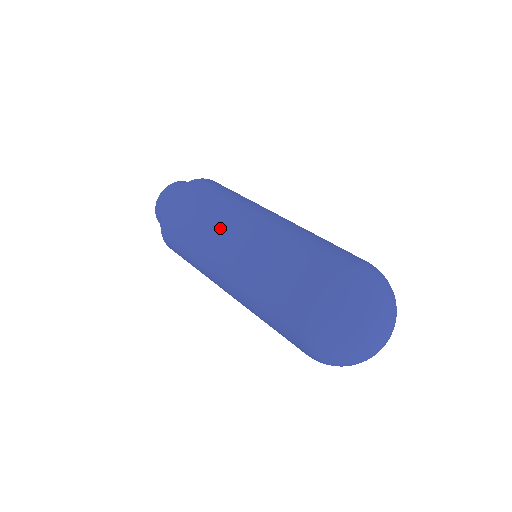
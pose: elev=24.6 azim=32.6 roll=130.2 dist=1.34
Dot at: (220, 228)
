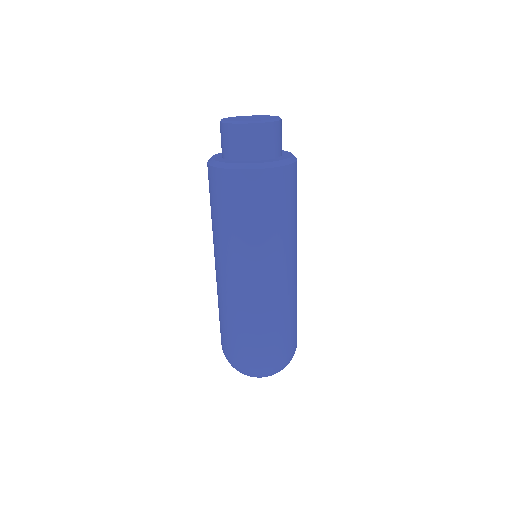
Dot at: (233, 257)
